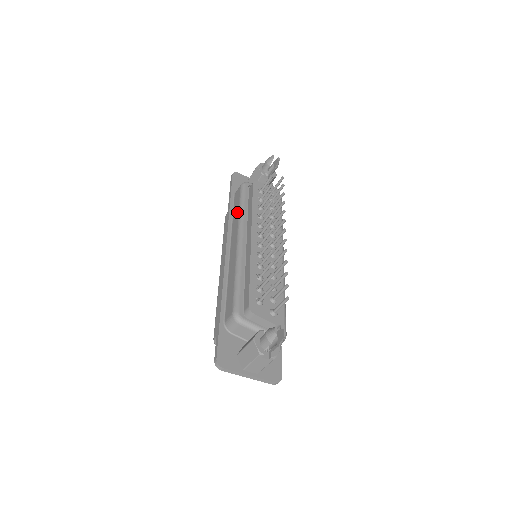
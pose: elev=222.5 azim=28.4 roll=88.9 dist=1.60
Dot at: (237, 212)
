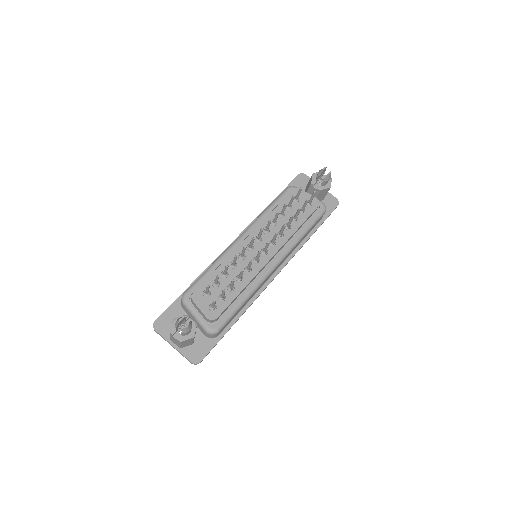
Dot at: occluded
